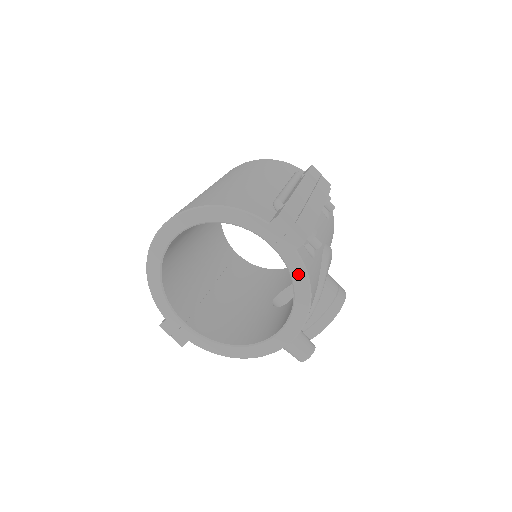
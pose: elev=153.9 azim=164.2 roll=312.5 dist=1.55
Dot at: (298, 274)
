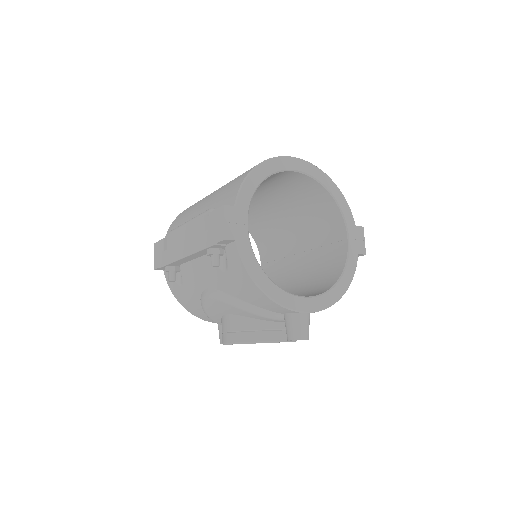
Dot at: (351, 268)
